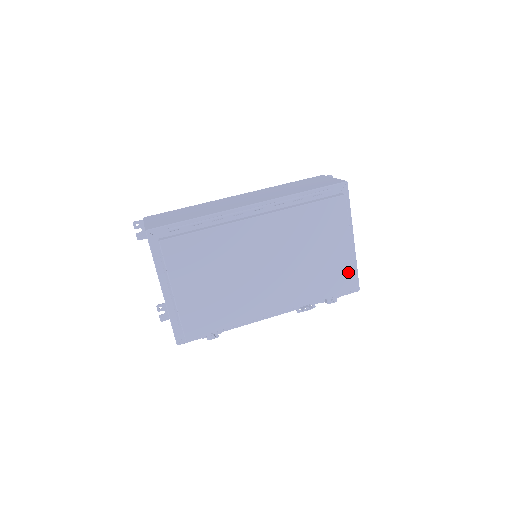
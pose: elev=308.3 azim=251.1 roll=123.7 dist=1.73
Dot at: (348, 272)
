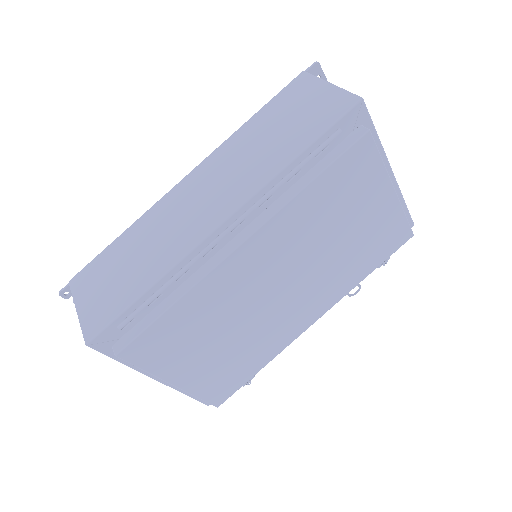
Dot at: (398, 224)
